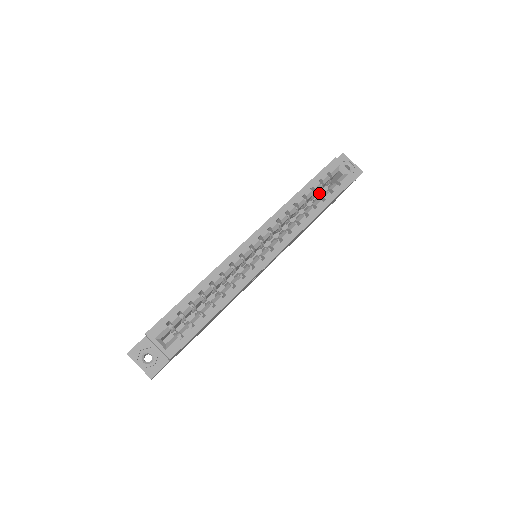
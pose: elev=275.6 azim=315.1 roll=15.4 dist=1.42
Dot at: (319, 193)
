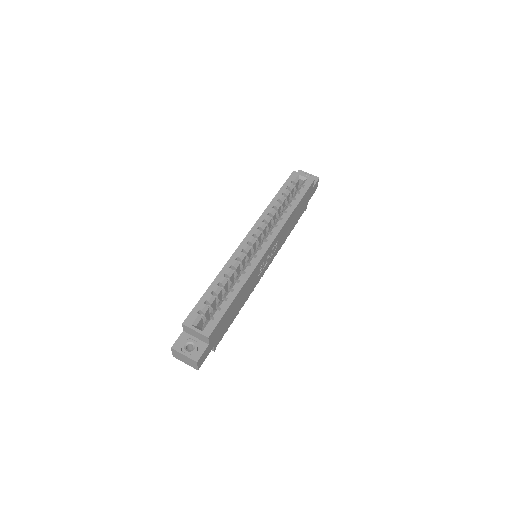
Dot at: occluded
